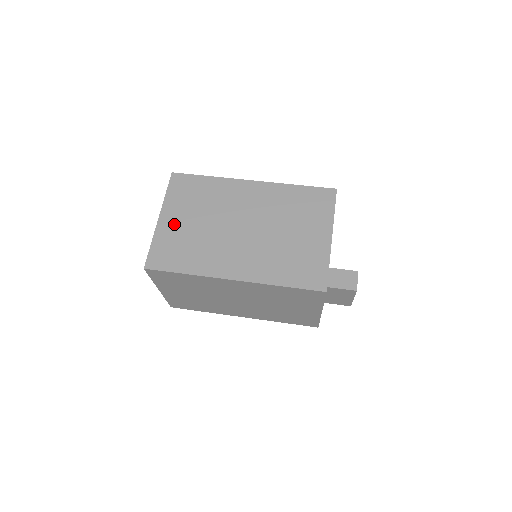
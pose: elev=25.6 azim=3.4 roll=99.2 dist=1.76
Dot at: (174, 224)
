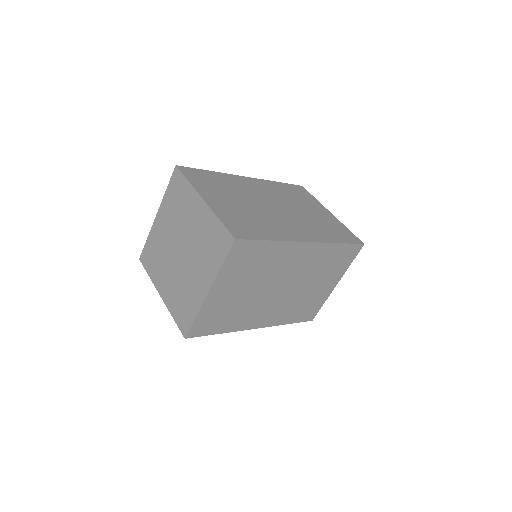
Dot at: (222, 204)
